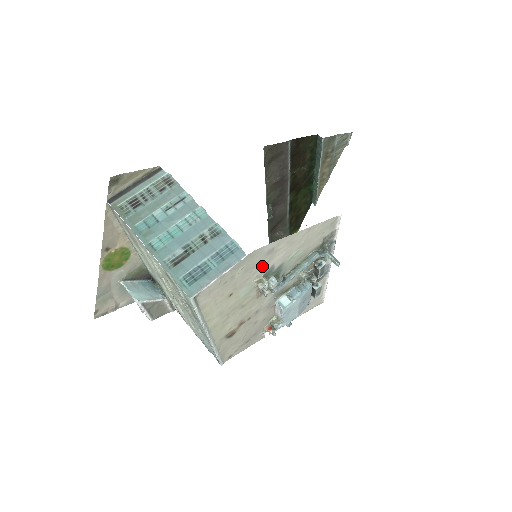
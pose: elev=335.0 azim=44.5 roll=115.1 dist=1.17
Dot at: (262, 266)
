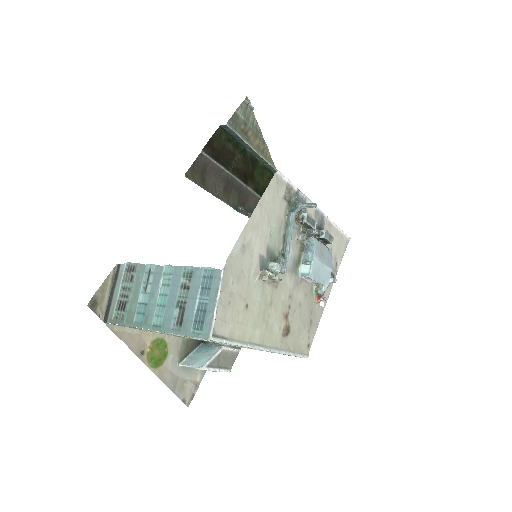
Dot at: (250, 264)
